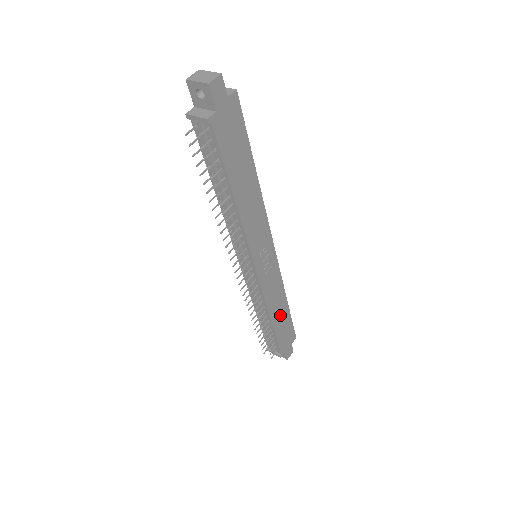
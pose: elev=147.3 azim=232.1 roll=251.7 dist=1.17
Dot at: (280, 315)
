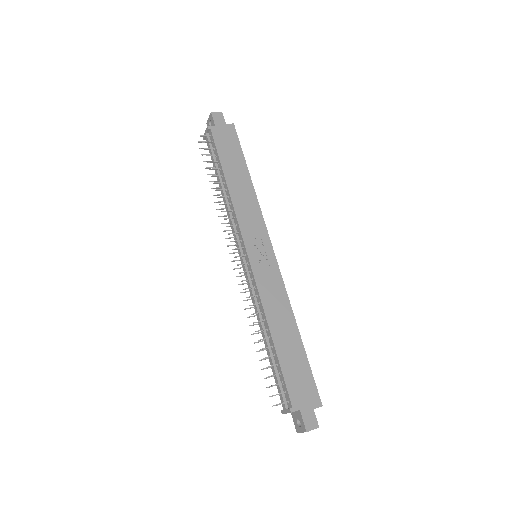
Dot at: (287, 339)
